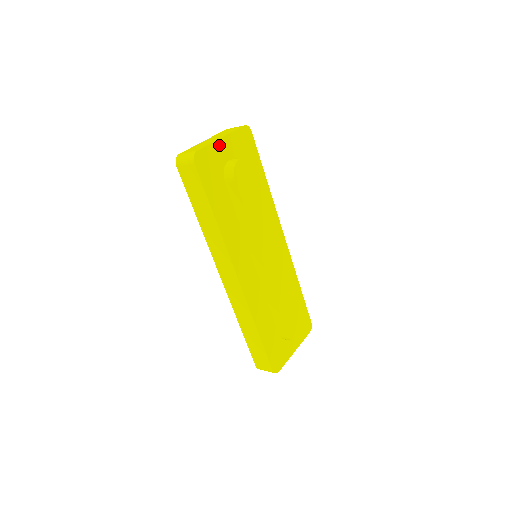
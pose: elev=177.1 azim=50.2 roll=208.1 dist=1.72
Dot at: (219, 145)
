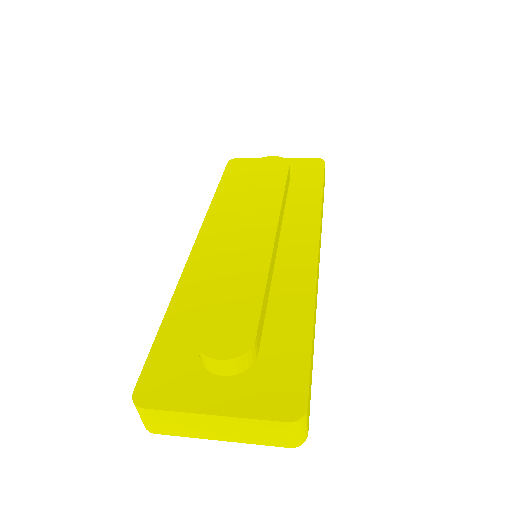
Dot at: occluded
